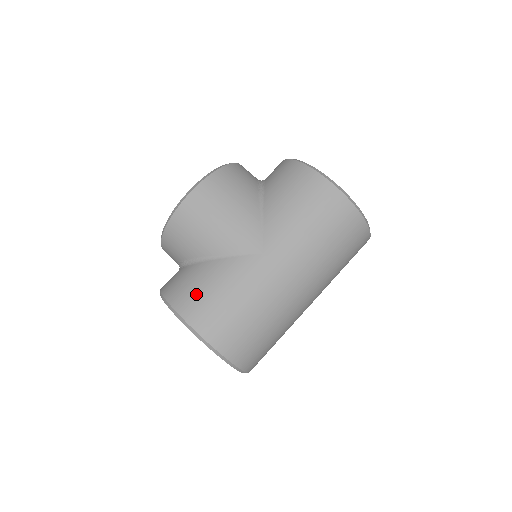
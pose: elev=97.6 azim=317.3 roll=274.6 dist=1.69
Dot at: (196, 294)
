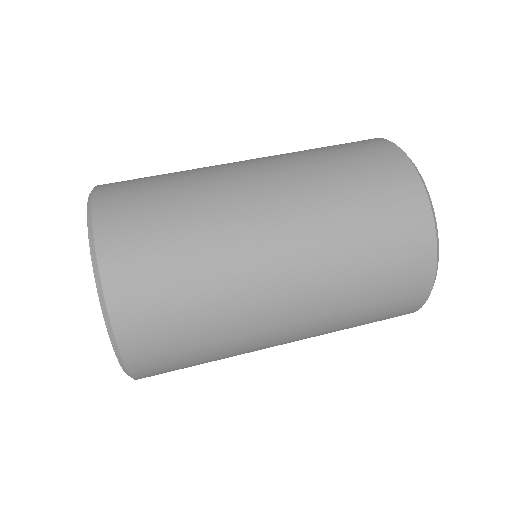
Dot at: occluded
